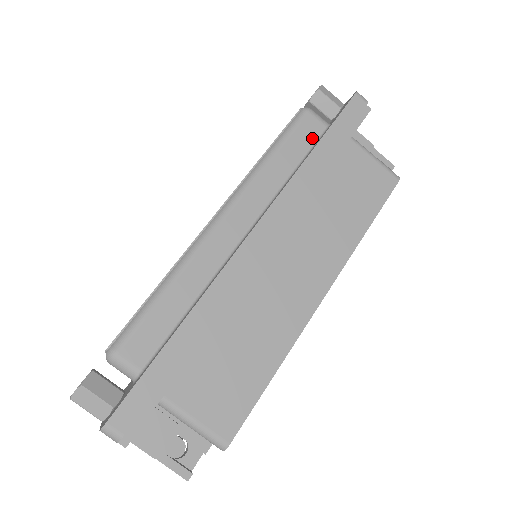
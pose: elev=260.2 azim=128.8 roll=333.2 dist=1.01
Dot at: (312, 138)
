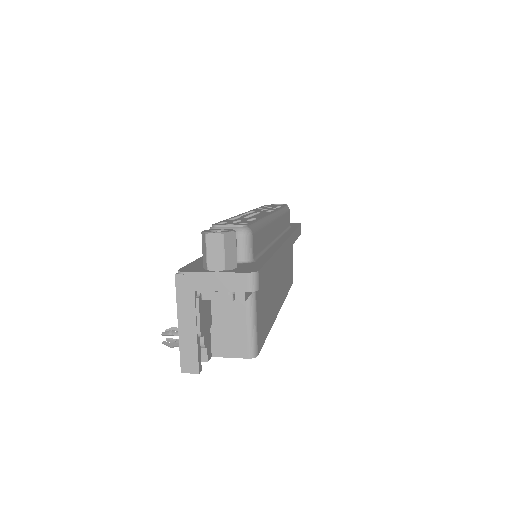
Dot at: (288, 224)
